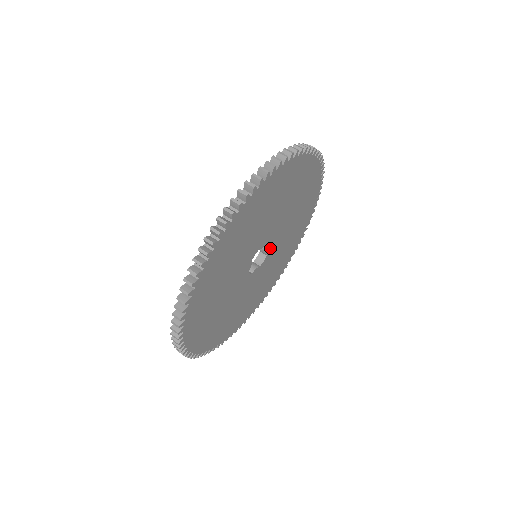
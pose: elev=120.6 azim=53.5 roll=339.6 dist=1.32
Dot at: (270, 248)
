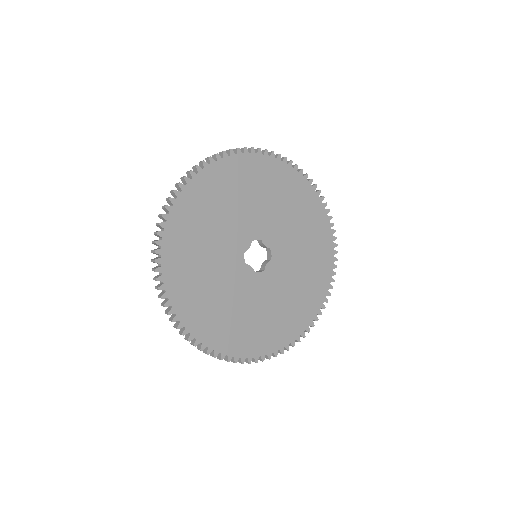
Dot at: (270, 266)
